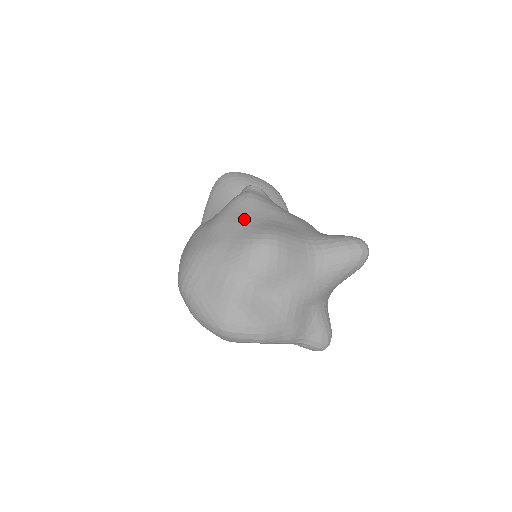
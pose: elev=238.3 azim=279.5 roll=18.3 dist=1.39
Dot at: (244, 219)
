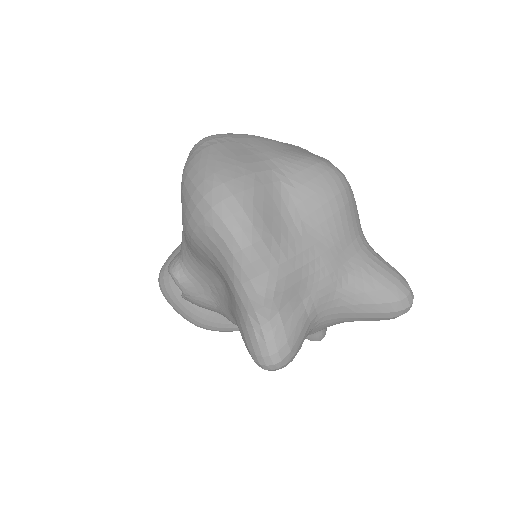
Dot at: occluded
